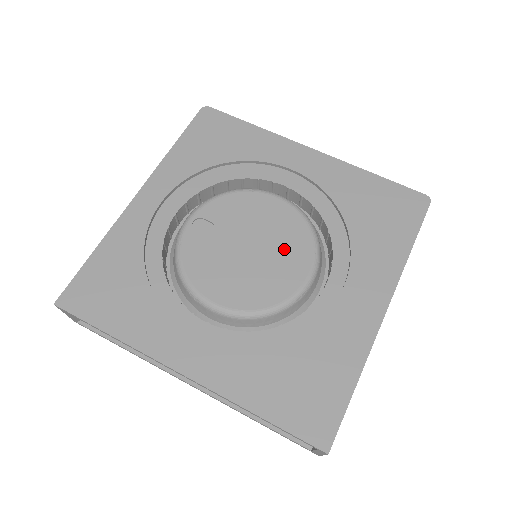
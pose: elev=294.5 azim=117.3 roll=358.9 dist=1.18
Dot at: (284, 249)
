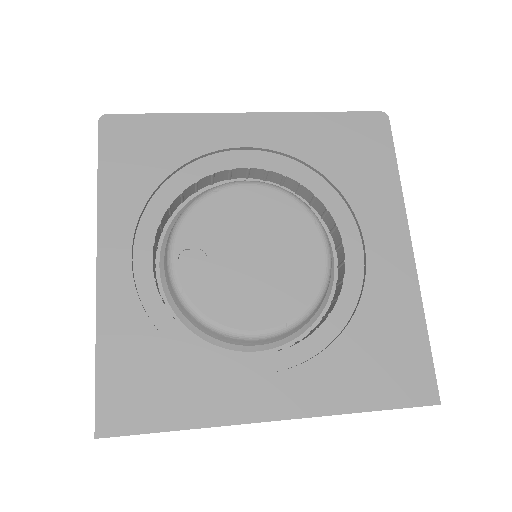
Dot at: (287, 237)
